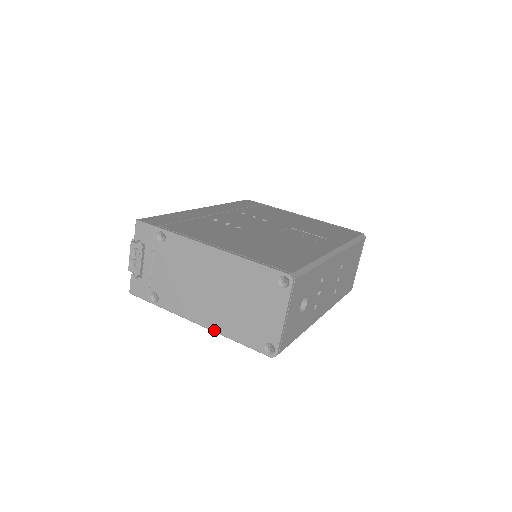
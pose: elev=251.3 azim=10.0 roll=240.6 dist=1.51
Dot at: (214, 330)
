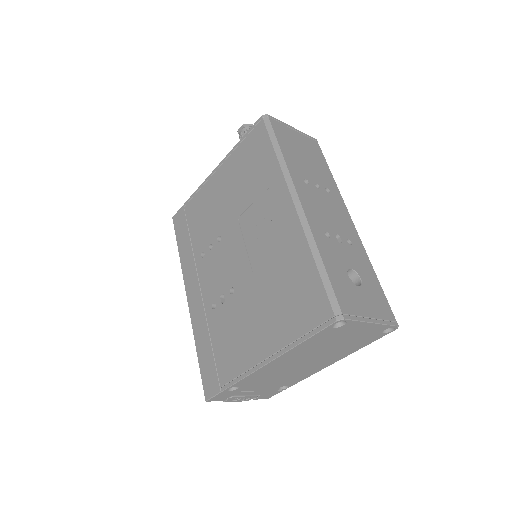
Dot at: occluded
